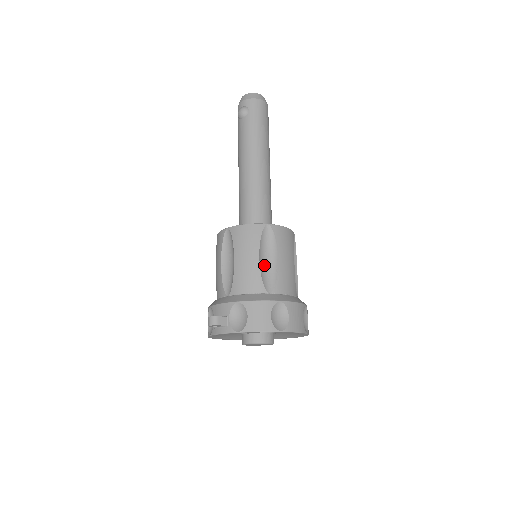
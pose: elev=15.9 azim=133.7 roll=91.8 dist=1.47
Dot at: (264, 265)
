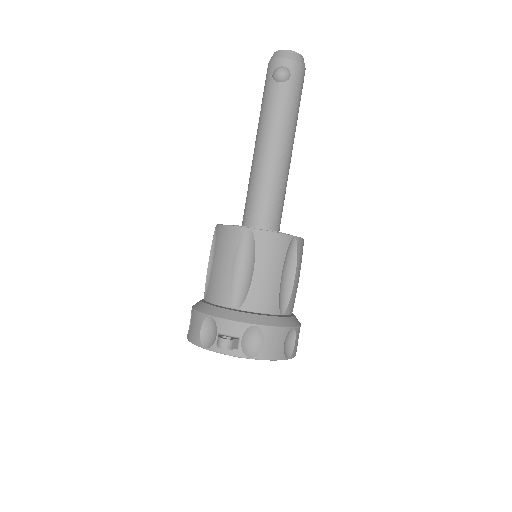
Dot at: (281, 282)
